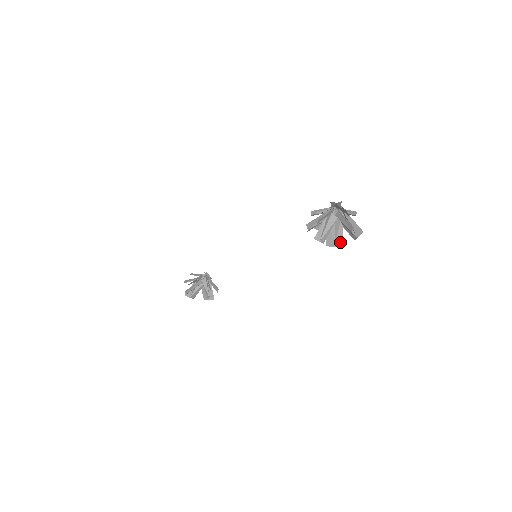
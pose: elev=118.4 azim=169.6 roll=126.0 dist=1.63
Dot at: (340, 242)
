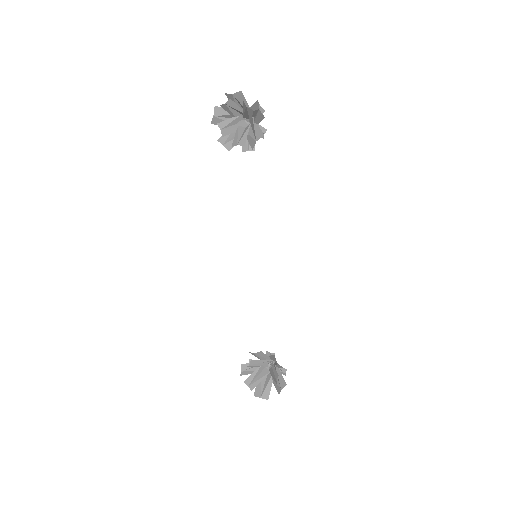
Dot at: (260, 135)
